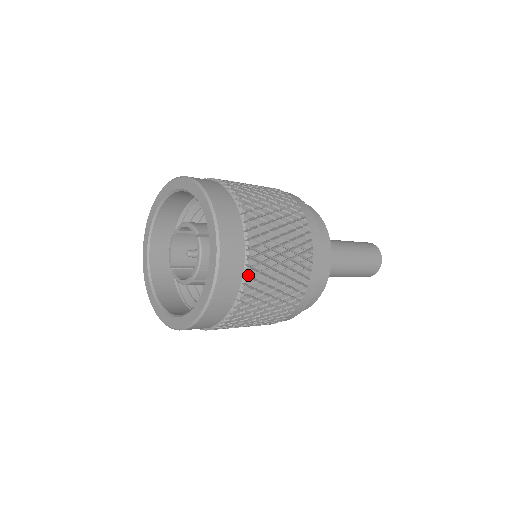
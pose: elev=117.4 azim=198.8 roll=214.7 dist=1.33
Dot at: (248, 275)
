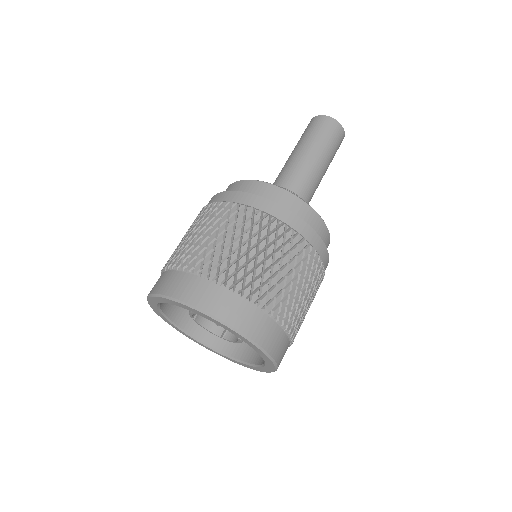
Dot at: (264, 305)
